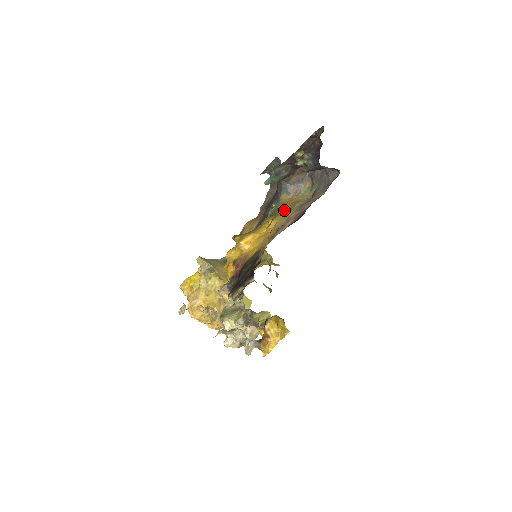
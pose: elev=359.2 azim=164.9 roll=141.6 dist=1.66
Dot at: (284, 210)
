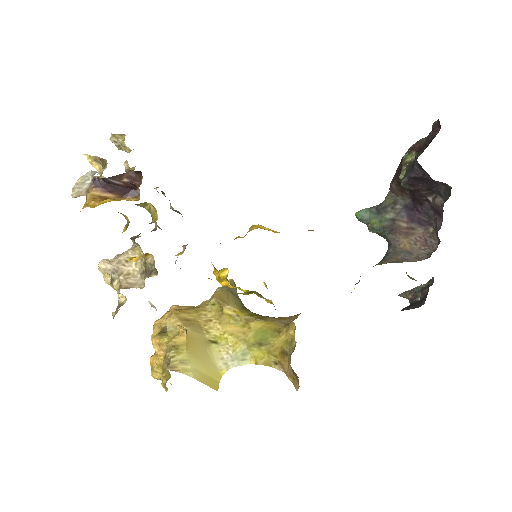
Dot at: occluded
